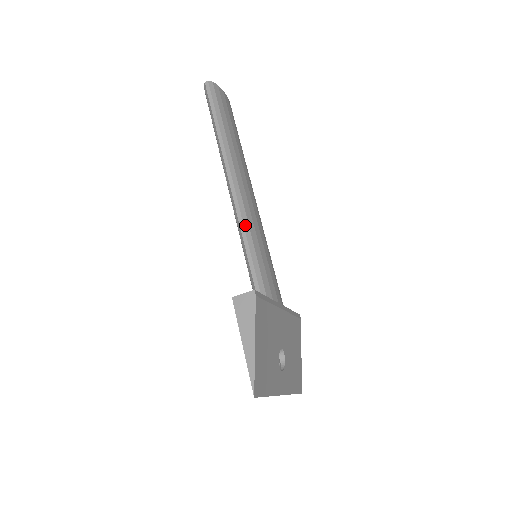
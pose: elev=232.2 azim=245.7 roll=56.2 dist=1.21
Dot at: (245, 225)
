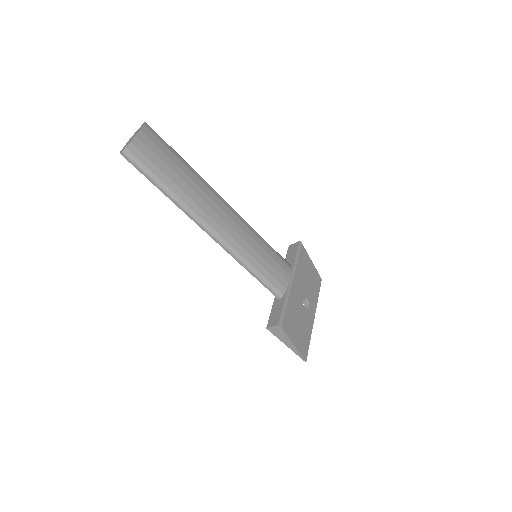
Dot at: (241, 260)
